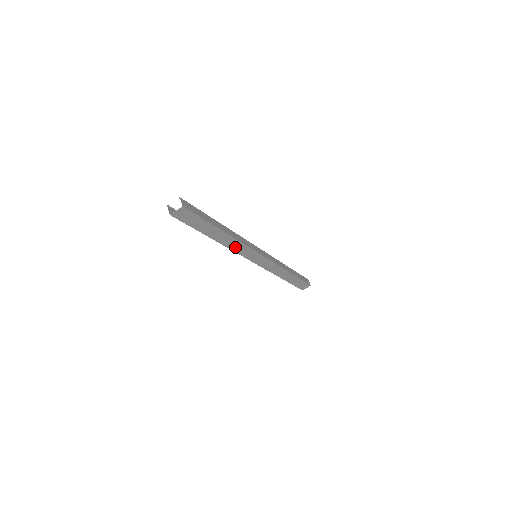
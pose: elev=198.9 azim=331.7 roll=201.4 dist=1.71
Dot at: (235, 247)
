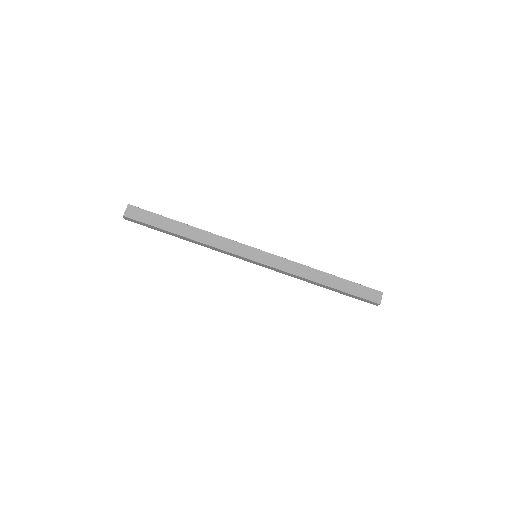
Dot at: (216, 243)
